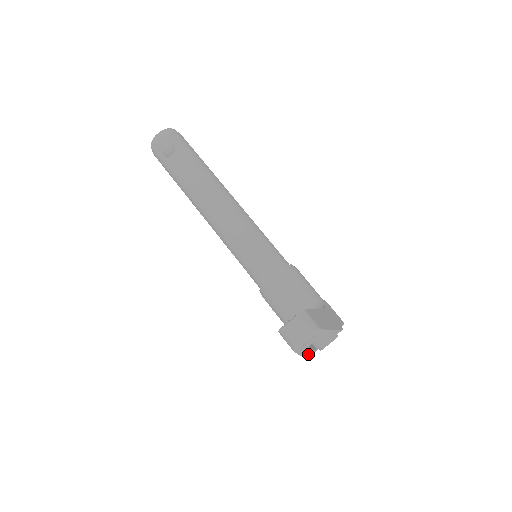
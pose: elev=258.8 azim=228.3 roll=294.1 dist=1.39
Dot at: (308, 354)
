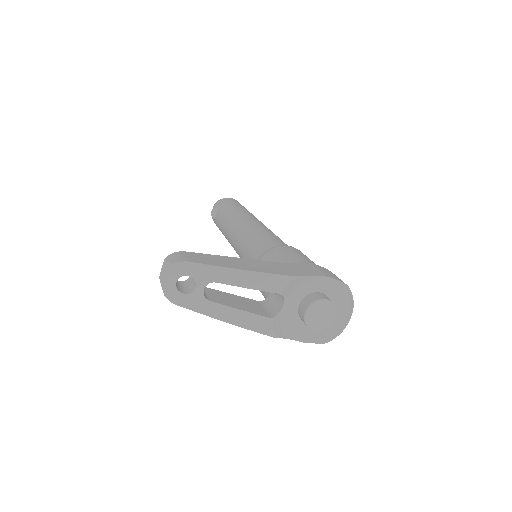
Dot at: (245, 322)
